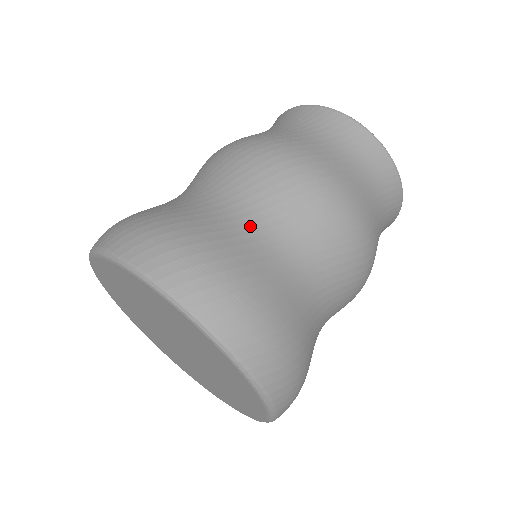
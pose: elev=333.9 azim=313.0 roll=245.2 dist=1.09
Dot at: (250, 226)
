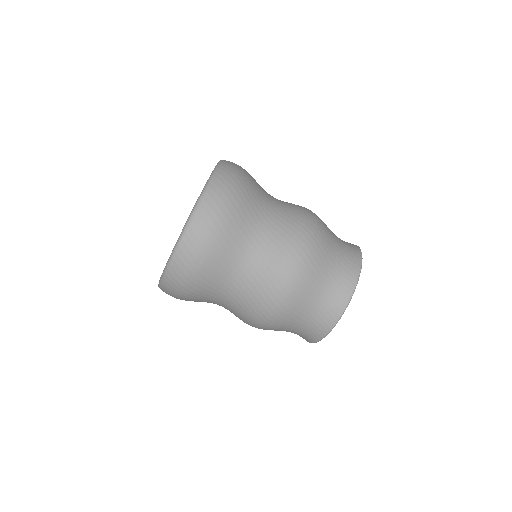
Dot at: (266, 209)
